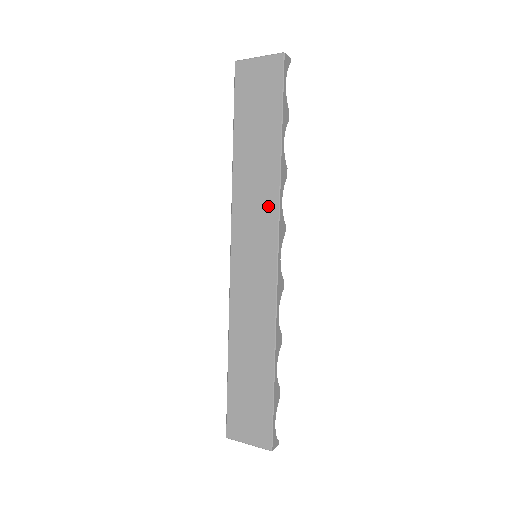
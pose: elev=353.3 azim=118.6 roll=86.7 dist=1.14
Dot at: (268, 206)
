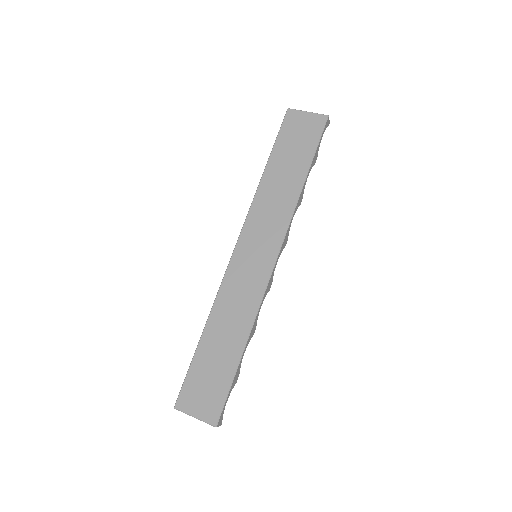
Dot at: (281, 219)
